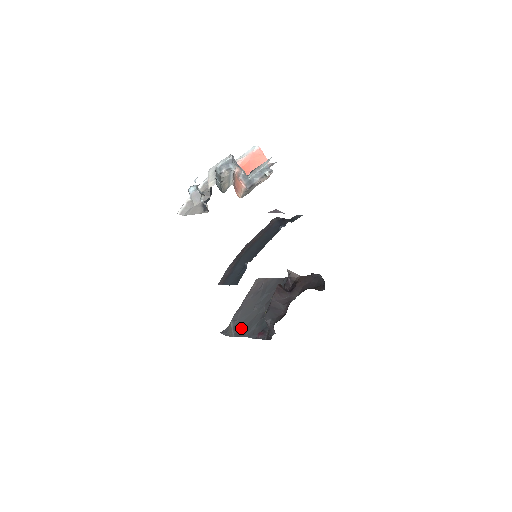
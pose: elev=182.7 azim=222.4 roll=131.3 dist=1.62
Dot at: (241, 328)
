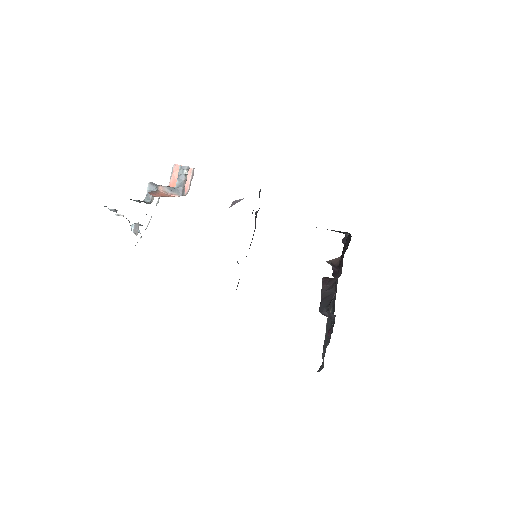
Dot at: (325, 350)
